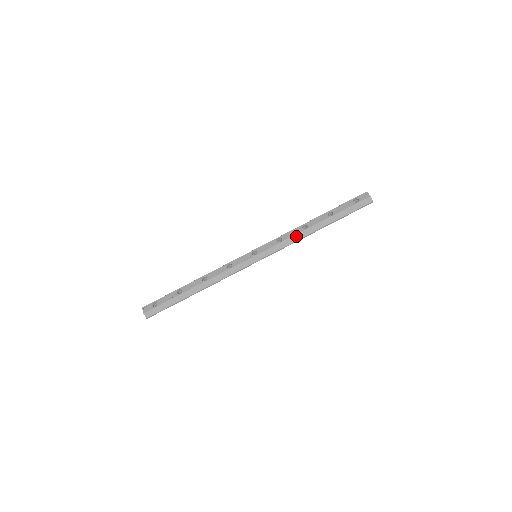
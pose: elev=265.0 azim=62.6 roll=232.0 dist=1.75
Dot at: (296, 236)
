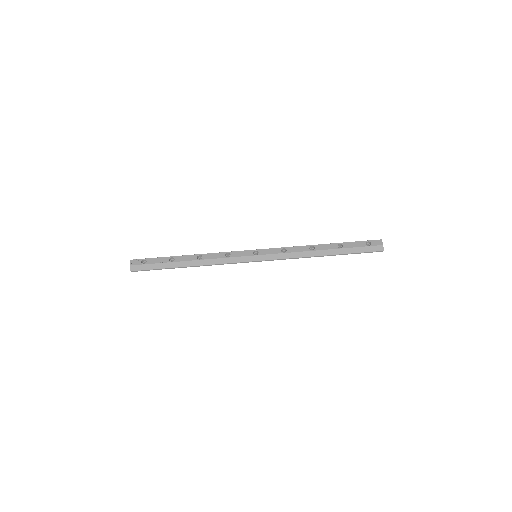
Dot at: (300, 253)
